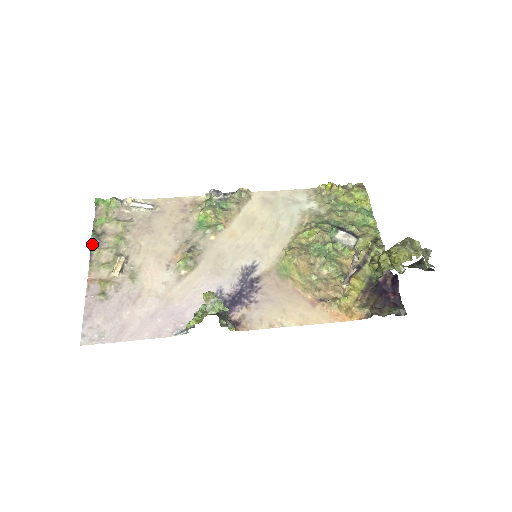
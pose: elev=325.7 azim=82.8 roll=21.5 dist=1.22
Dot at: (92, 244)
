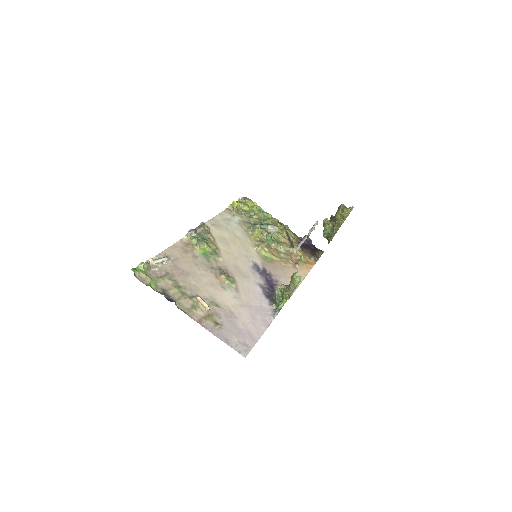
Dot at: (169, 300)
